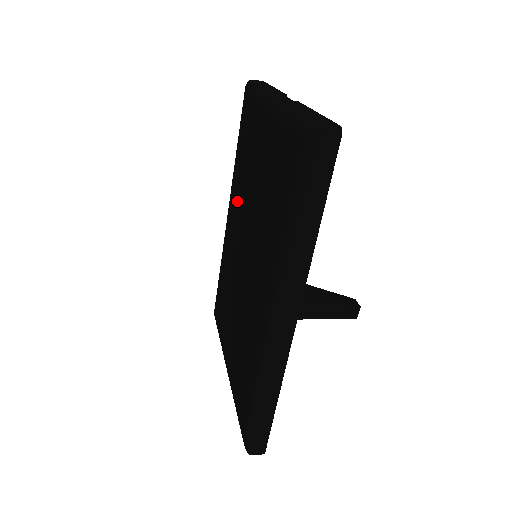
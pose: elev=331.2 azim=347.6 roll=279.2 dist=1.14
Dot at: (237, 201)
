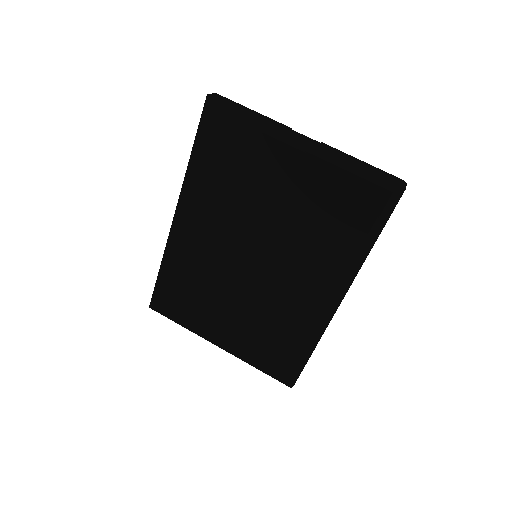
Dot at: (214, 212)
